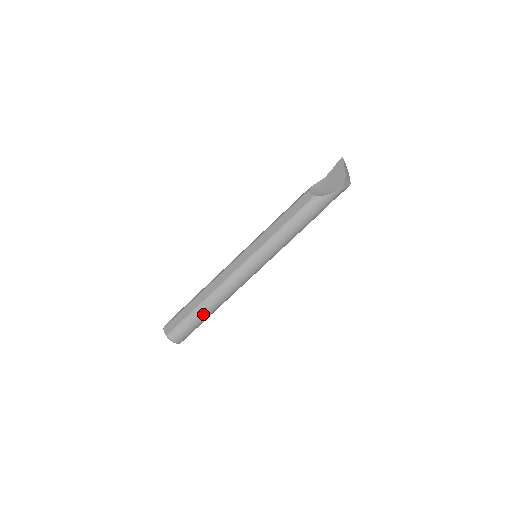
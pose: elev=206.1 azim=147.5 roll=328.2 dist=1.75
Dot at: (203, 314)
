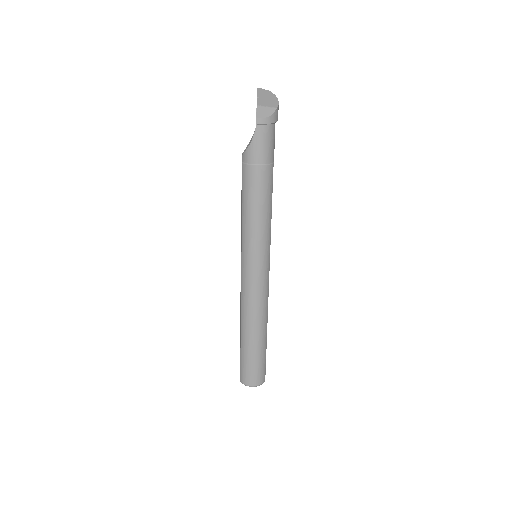
Dot at: (249, 345)
